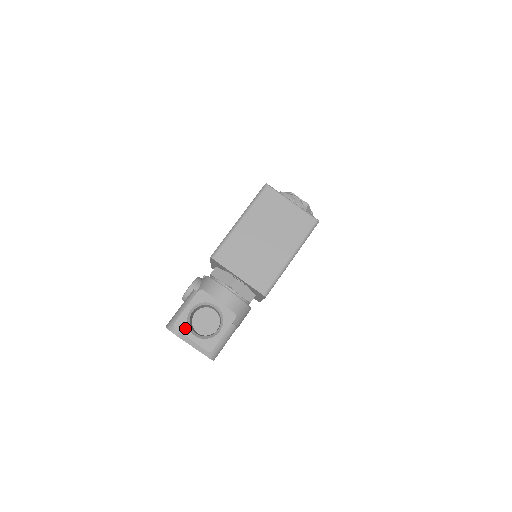
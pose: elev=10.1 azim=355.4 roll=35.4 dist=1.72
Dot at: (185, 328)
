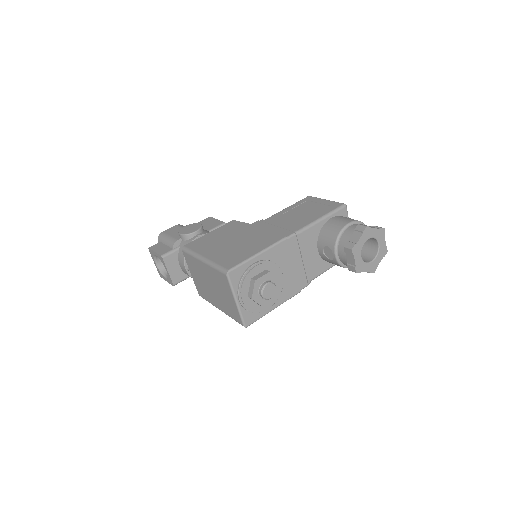
Dot at: (152, 256)
